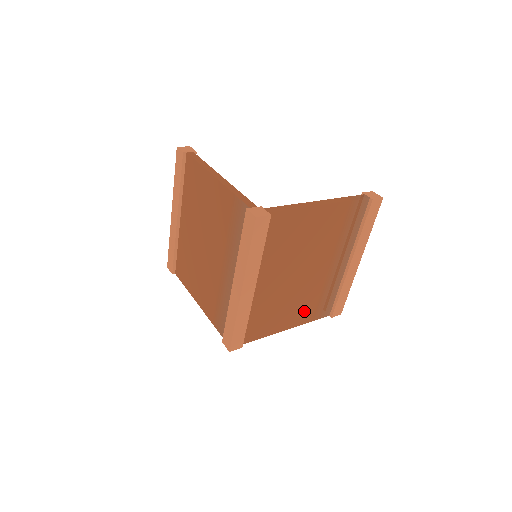
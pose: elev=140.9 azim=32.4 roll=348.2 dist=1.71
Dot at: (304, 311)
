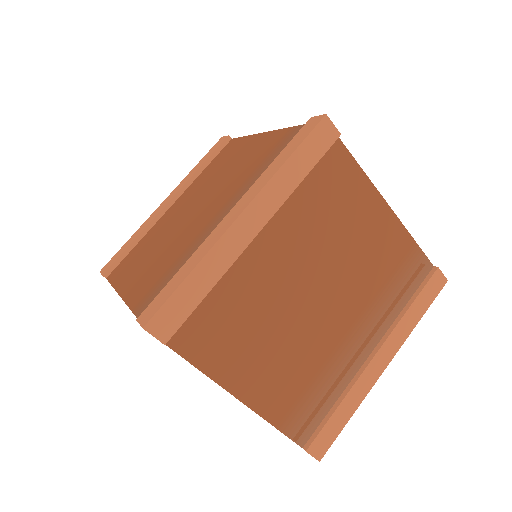
Dot at: (280, 387)
